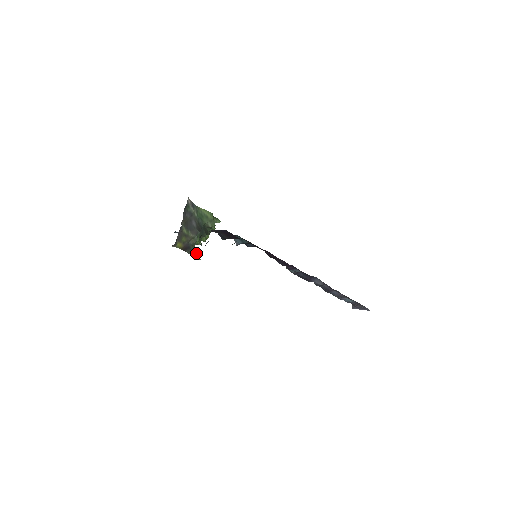
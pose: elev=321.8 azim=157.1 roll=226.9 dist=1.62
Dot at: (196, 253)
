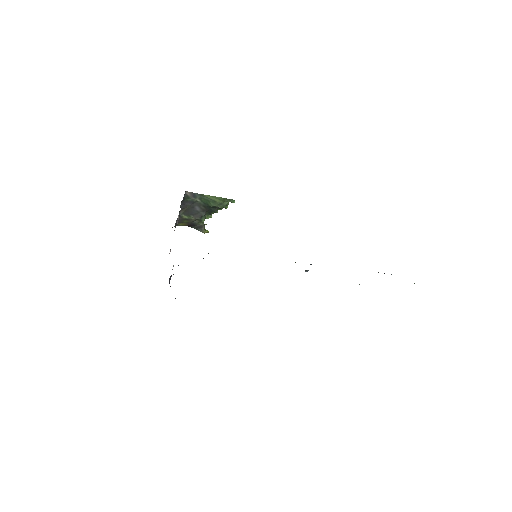
Dot at: (204, 227)
